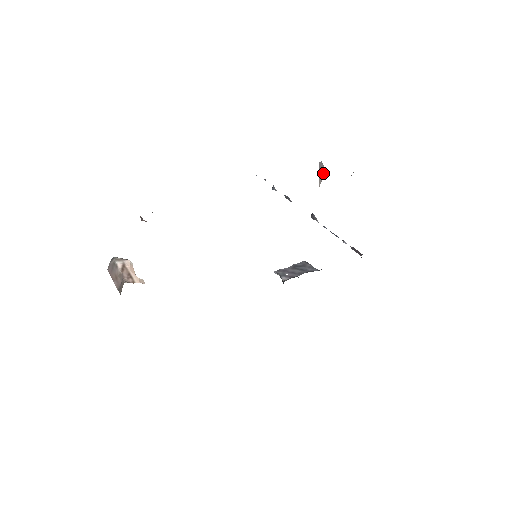
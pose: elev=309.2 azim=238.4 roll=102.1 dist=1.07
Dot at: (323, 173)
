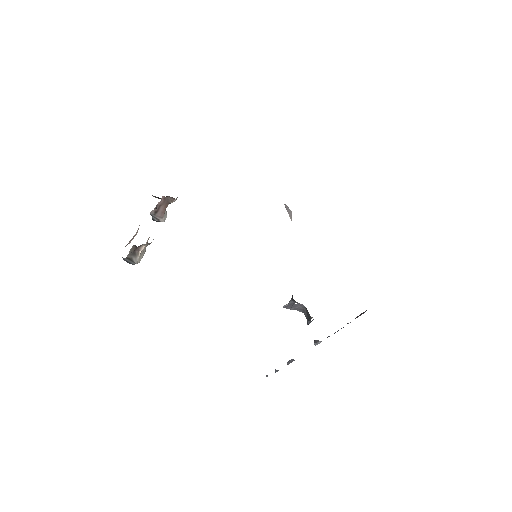
Dot at: (291, 213)
